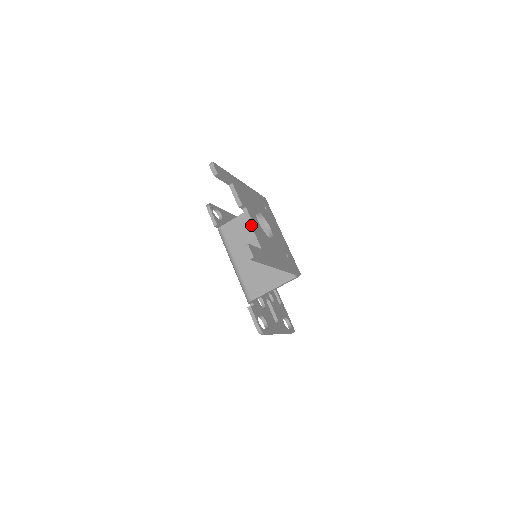
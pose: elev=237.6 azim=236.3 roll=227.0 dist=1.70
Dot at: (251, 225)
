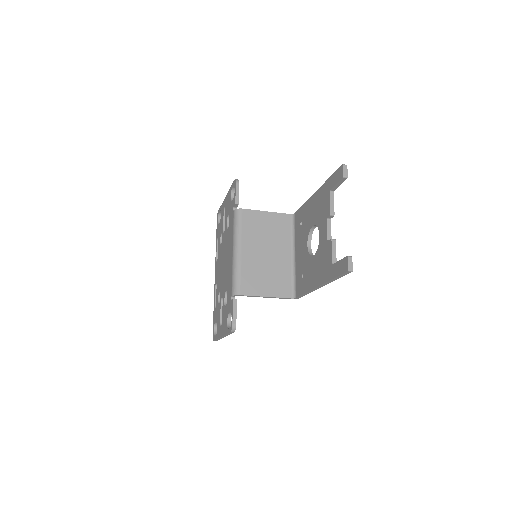
Dot at: (329, 237)
